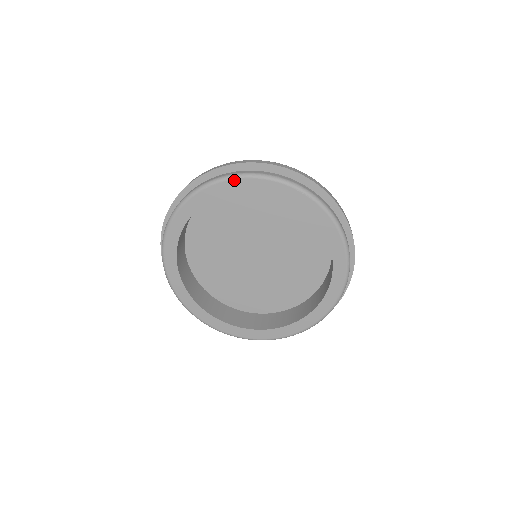
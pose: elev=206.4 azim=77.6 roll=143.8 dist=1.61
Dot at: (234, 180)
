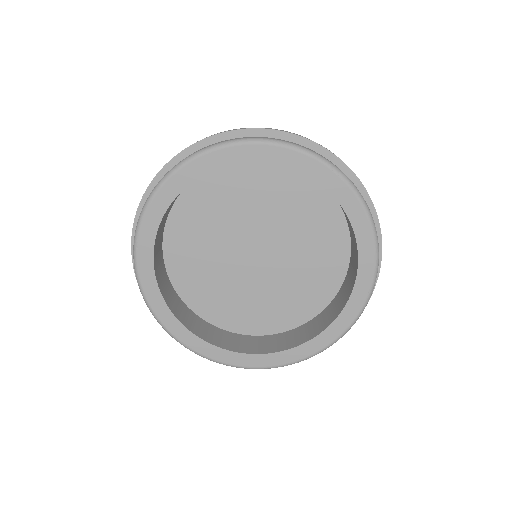
Dot at: (252, 145)
